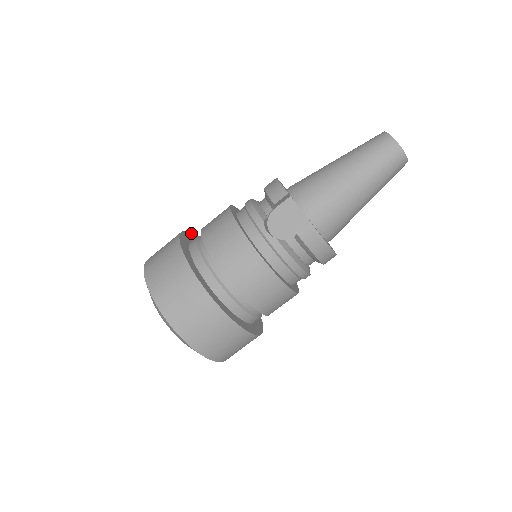
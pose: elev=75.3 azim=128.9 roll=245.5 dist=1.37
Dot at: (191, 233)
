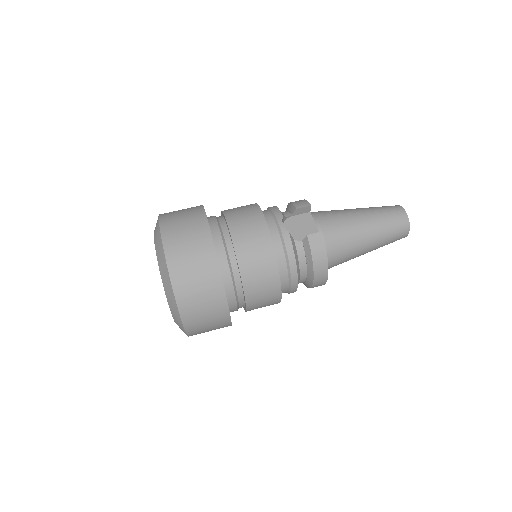
Dot at: occluded
